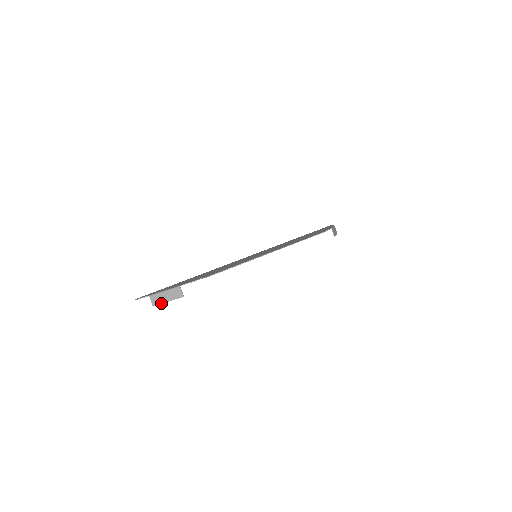
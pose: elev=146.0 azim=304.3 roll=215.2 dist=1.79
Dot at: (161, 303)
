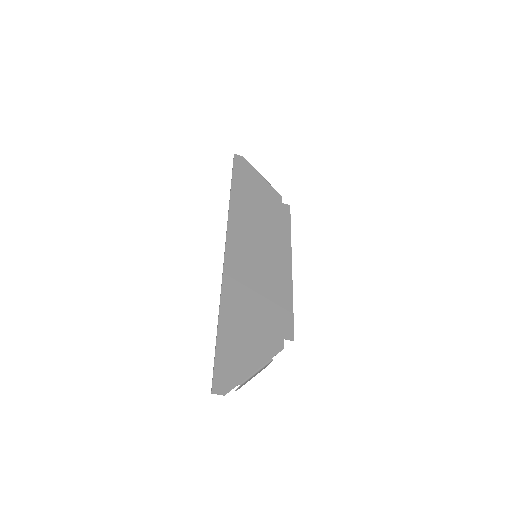
Dot at: occluded
